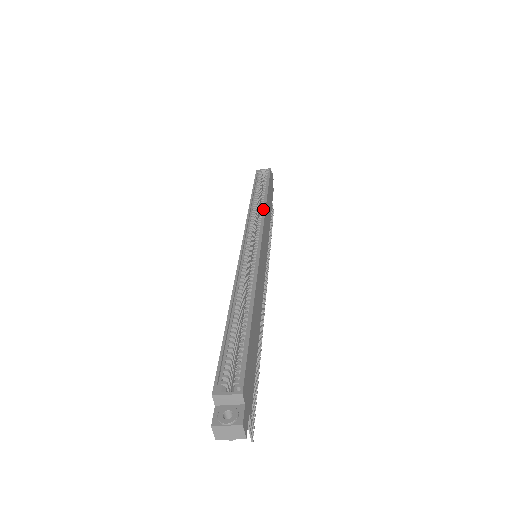
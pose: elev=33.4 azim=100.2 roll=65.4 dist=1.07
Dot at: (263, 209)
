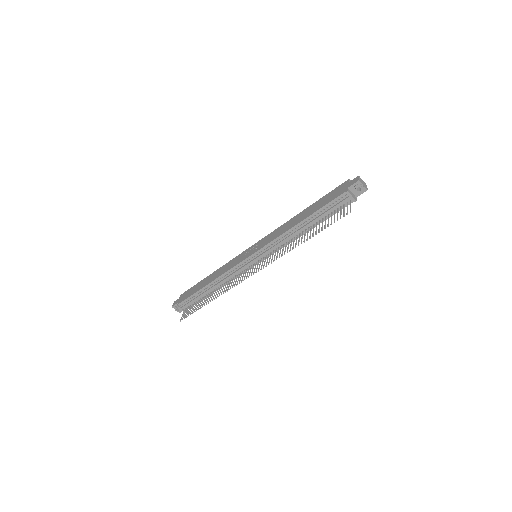
Dot at: occluded
